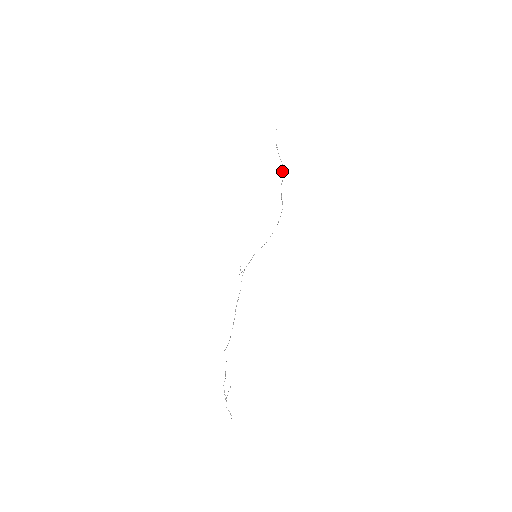
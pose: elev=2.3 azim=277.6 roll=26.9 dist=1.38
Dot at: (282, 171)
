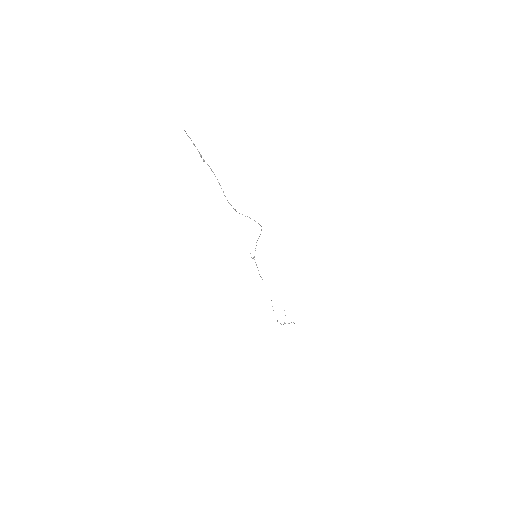
Dot at: occluded
